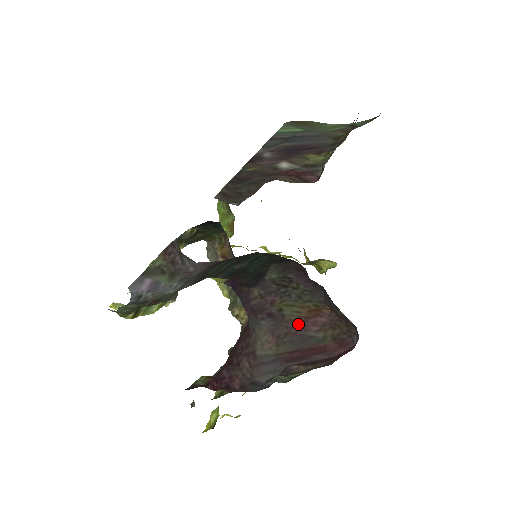
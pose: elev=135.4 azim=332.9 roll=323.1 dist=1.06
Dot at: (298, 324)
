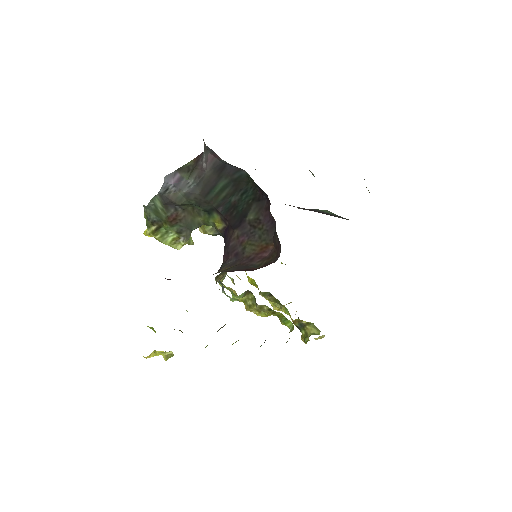
Dot at: (250, 258)
